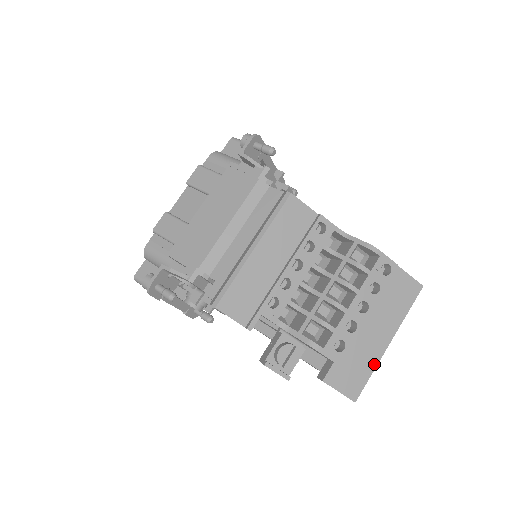
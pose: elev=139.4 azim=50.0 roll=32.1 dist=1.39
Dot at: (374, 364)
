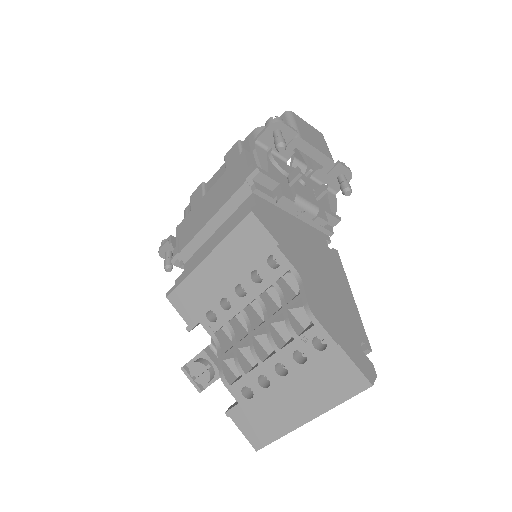
Dot at: (285, 430)
